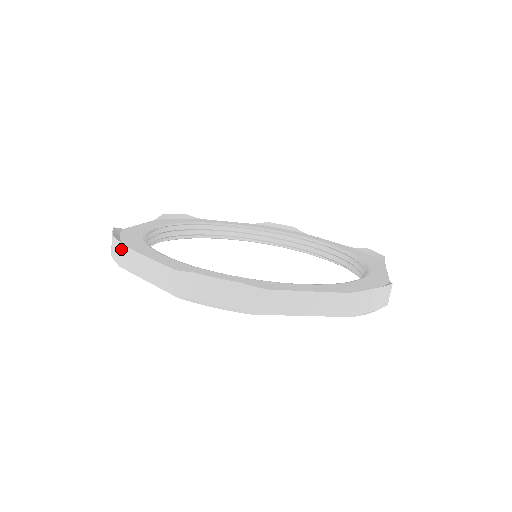
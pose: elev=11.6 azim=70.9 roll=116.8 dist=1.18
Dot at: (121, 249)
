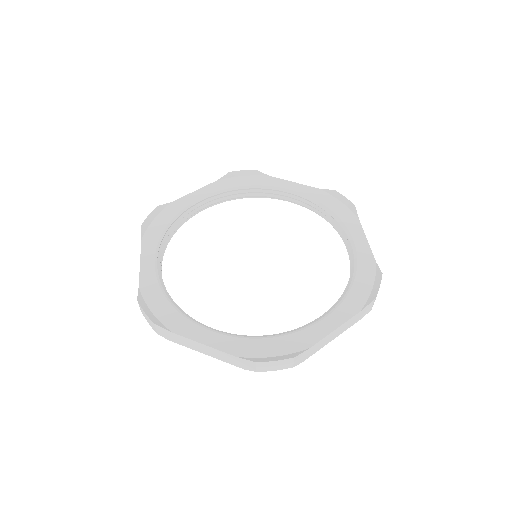
Dot at: (142, 238)
